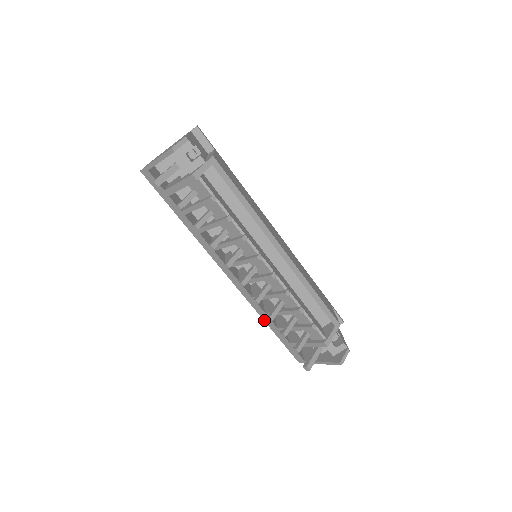
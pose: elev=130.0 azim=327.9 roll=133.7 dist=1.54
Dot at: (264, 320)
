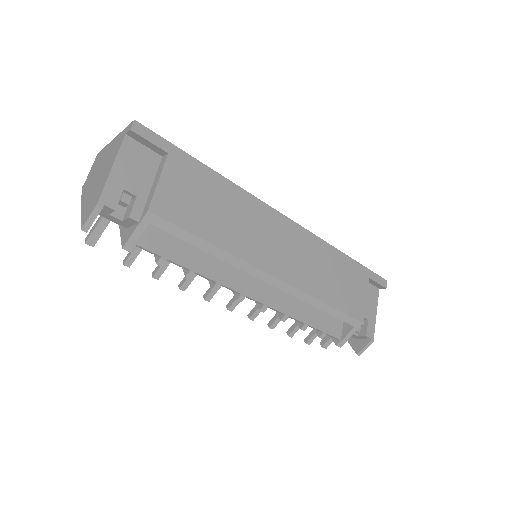
Dot at: occluded
